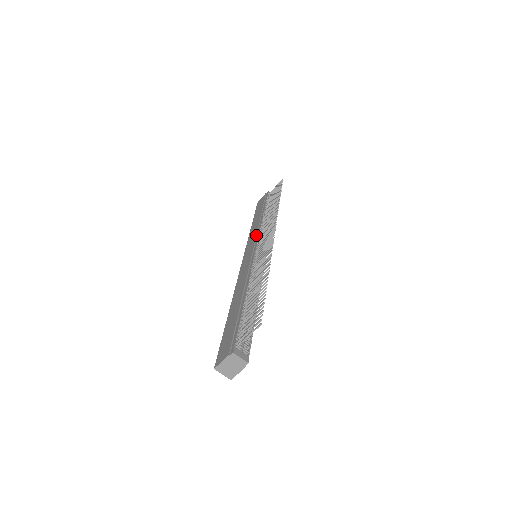
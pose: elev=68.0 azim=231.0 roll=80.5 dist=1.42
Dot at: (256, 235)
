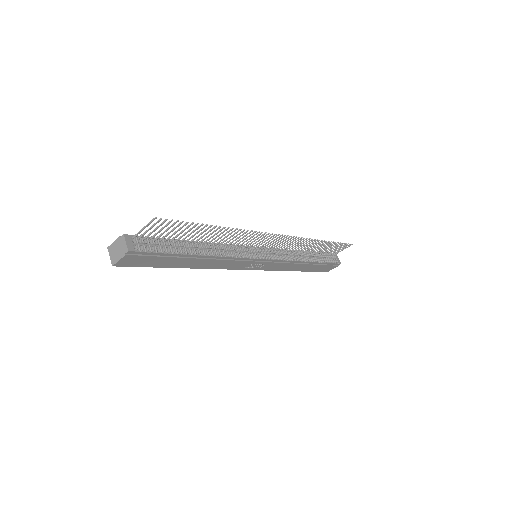
Dot at: occluded
